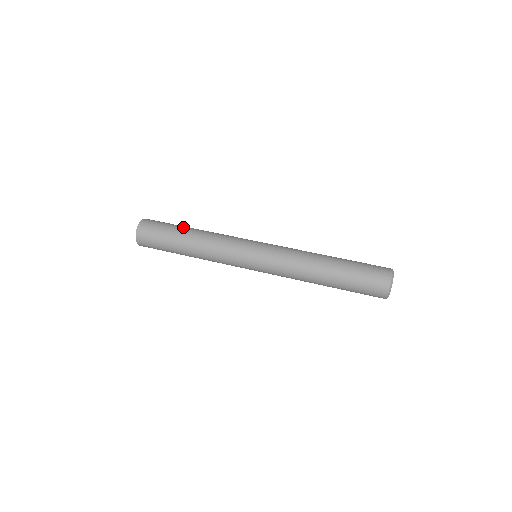
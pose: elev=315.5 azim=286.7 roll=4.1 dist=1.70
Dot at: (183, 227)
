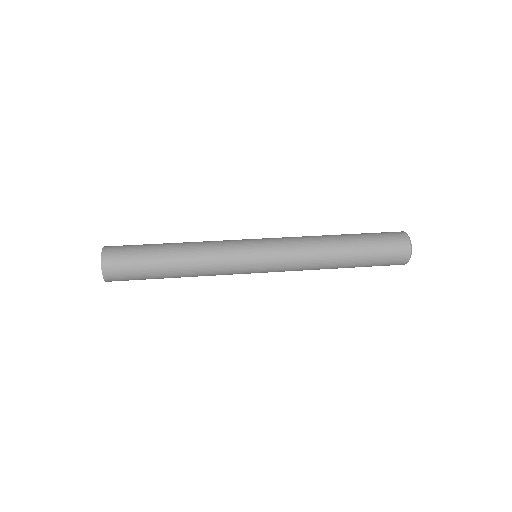
Dot at: (159, 250)
